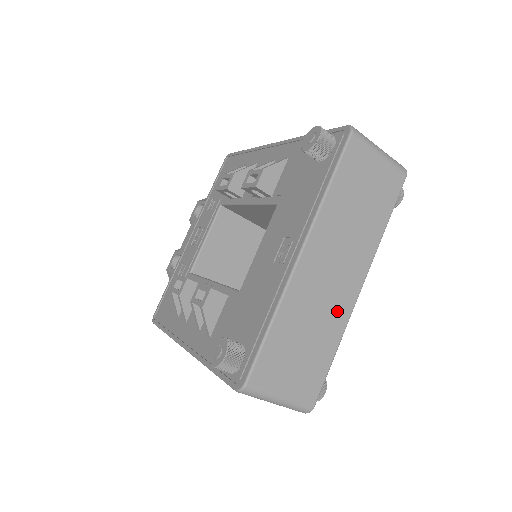
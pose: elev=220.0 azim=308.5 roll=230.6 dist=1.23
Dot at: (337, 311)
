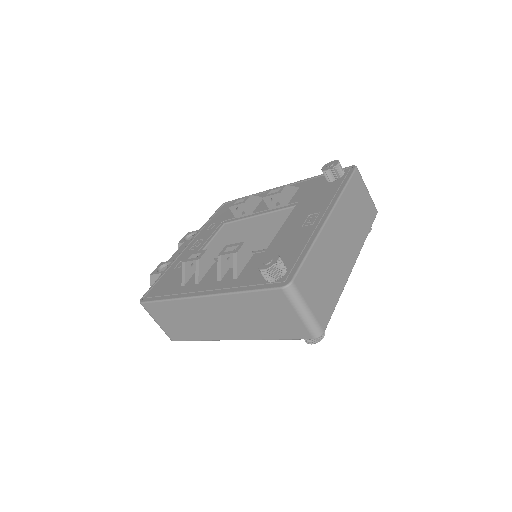
Dot at: (342, 270)
